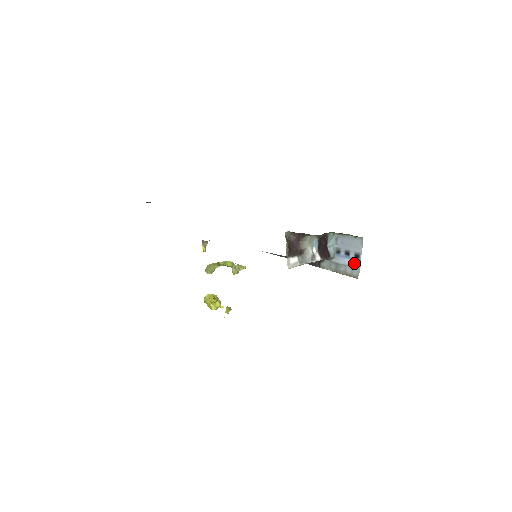
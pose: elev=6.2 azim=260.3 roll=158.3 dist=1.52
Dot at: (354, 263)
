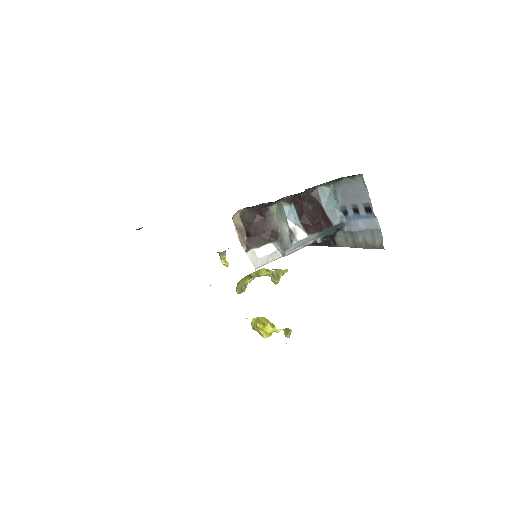
Dot at: (369, 223)
